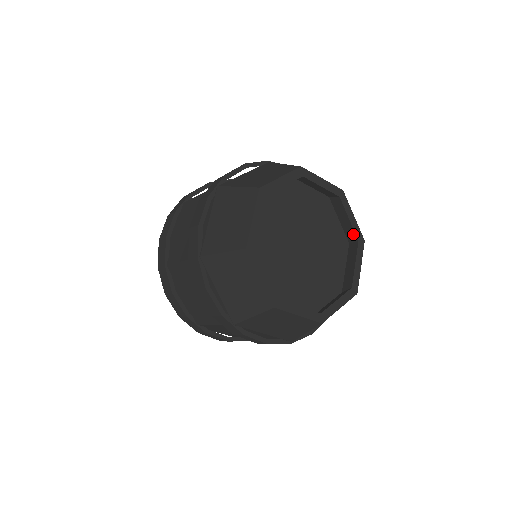
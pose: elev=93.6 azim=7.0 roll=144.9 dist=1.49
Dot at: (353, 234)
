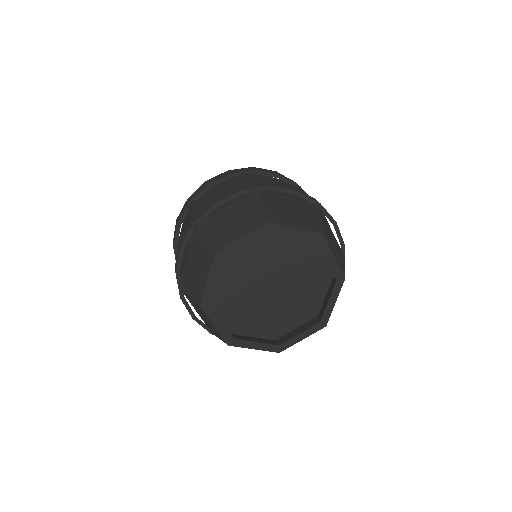
Dot at: (322, 314)
